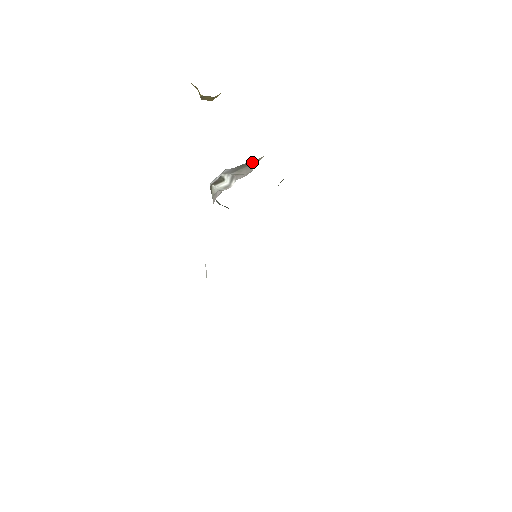
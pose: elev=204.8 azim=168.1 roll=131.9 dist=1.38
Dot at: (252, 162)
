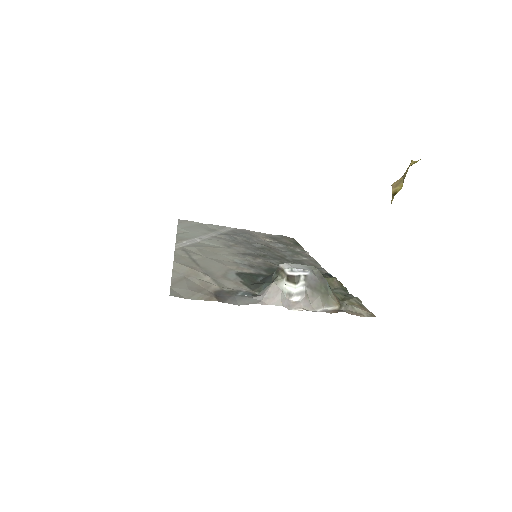
Dot at: (329, 296)
